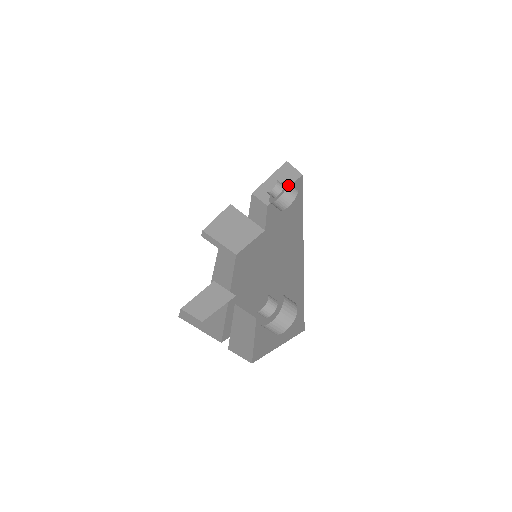
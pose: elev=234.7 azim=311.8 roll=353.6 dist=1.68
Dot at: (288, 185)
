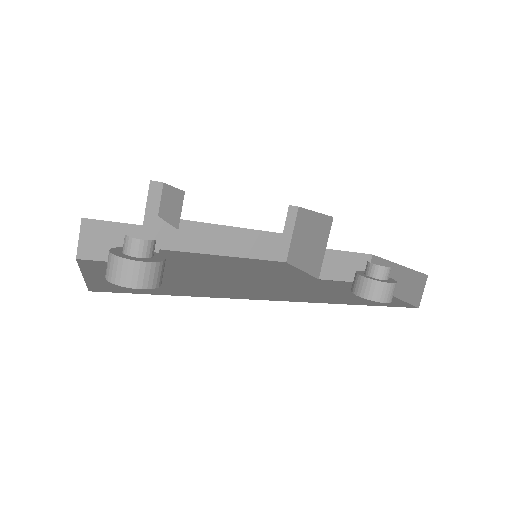
Dot at: (387, 283)
